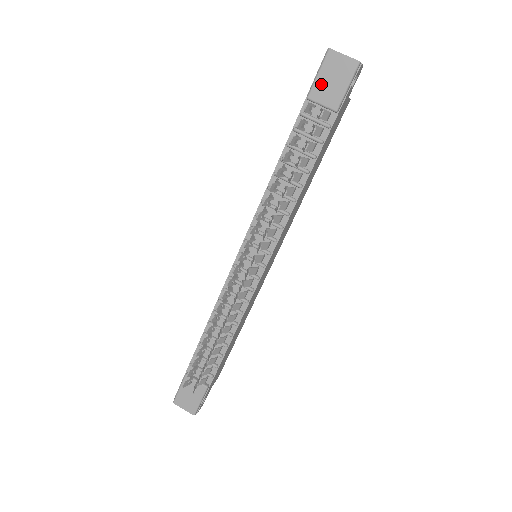
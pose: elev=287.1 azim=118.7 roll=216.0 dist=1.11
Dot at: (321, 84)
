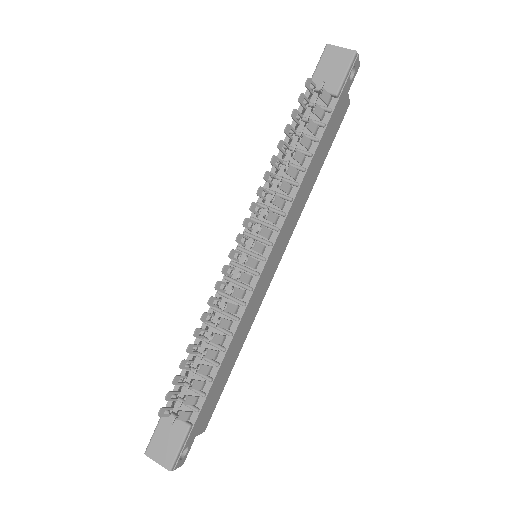
Dot at: (321, 73)
